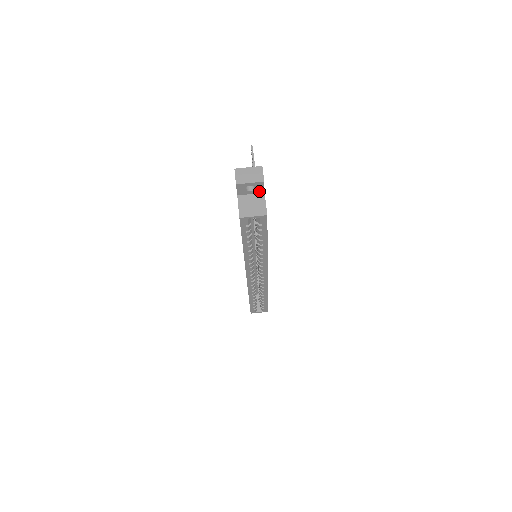
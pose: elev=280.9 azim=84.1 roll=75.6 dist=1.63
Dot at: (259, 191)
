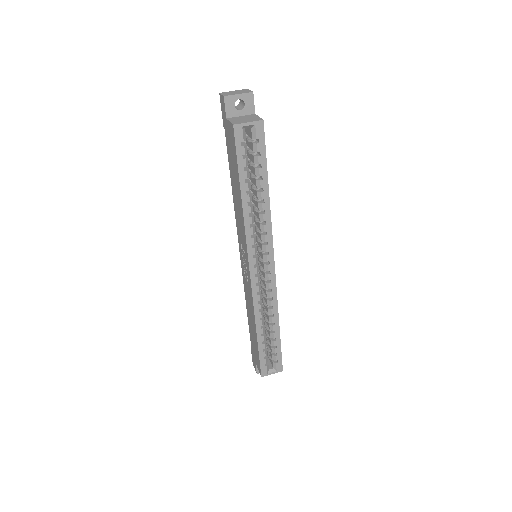
Dot at: (249, 111)
